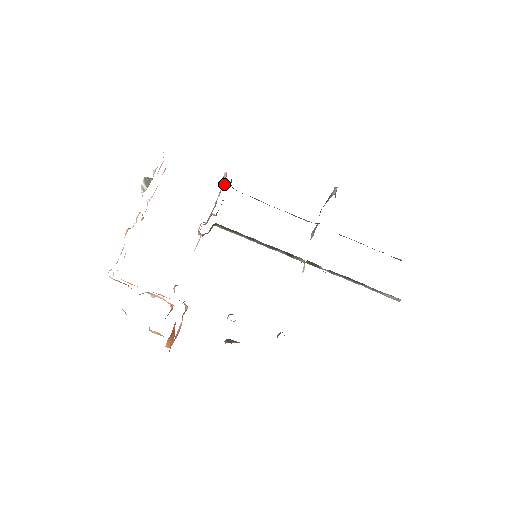
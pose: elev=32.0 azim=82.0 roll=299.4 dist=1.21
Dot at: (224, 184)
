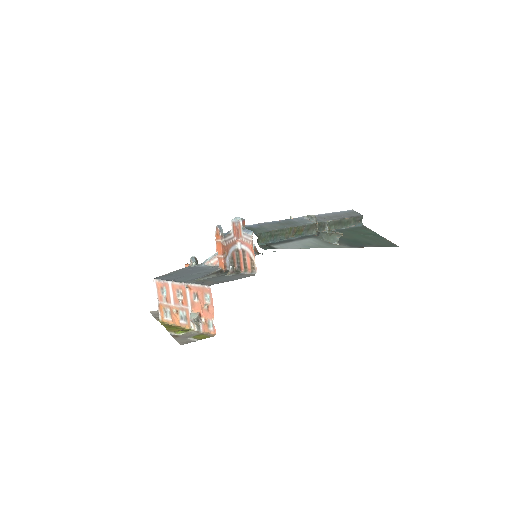
Dot at: (251, 261)
